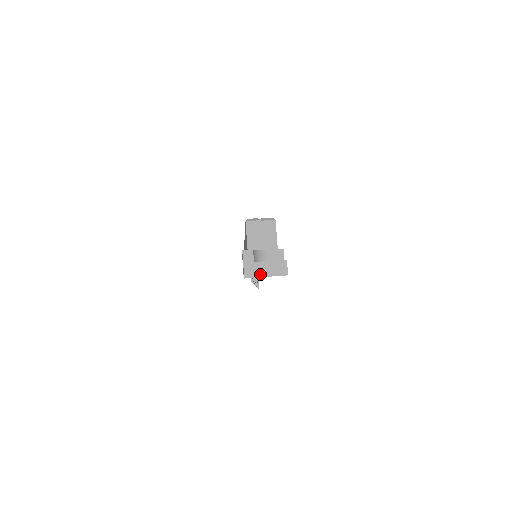
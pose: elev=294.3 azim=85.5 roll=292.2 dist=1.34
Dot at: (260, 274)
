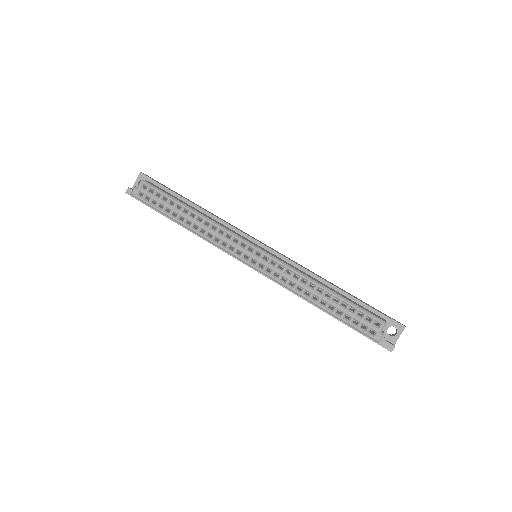
Dot at: occluded
